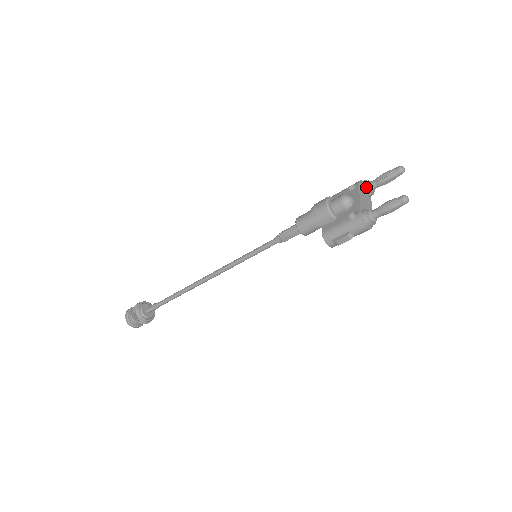
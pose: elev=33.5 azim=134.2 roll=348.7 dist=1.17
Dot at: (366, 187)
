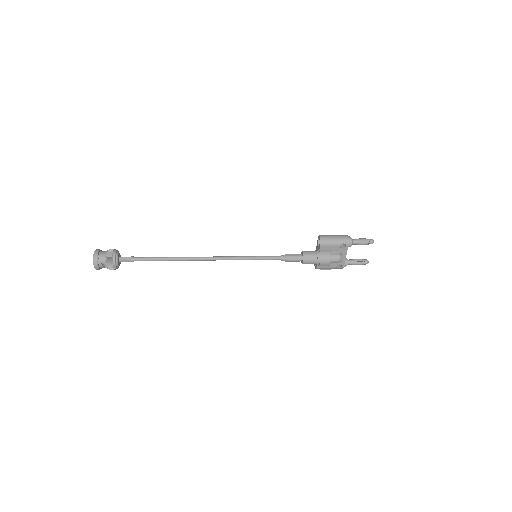
Dot at: occluded
